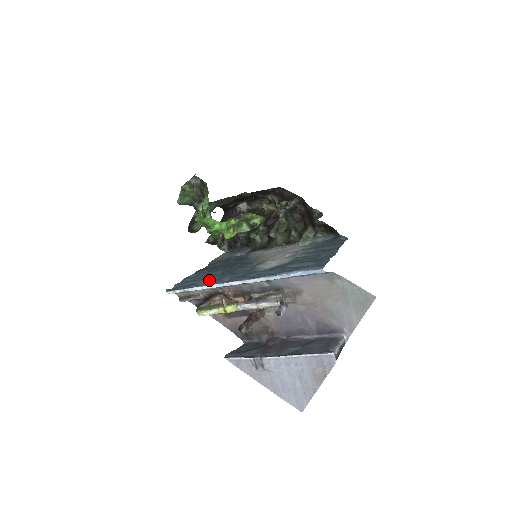
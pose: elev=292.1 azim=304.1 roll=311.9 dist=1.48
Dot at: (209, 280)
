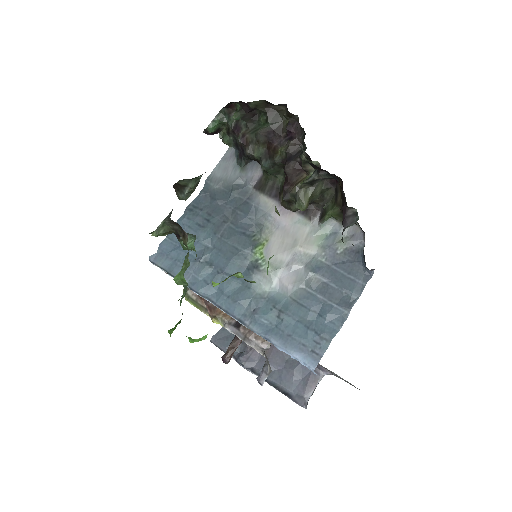
Dot at: (197, 274)
